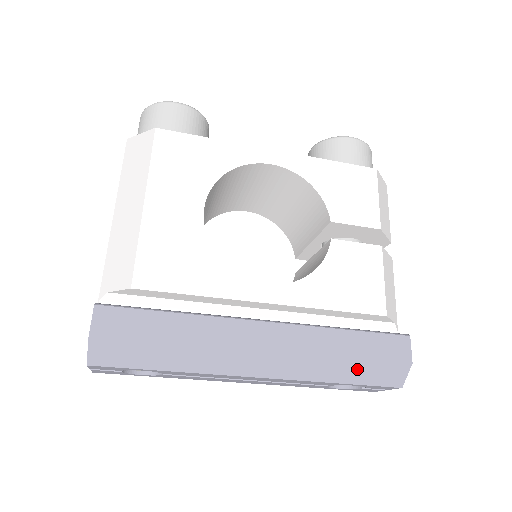
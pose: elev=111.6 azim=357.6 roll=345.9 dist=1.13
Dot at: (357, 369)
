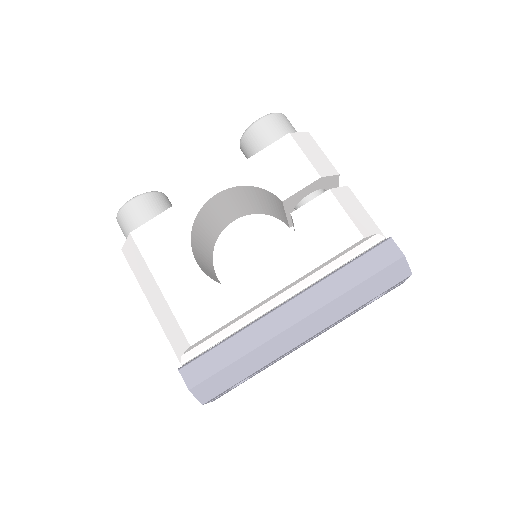
Dot at: (369, 287)
